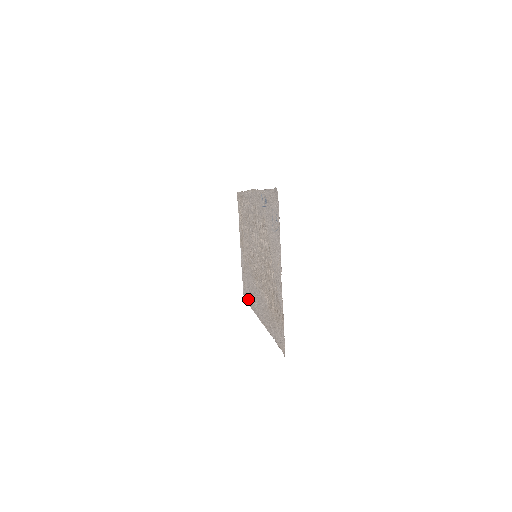
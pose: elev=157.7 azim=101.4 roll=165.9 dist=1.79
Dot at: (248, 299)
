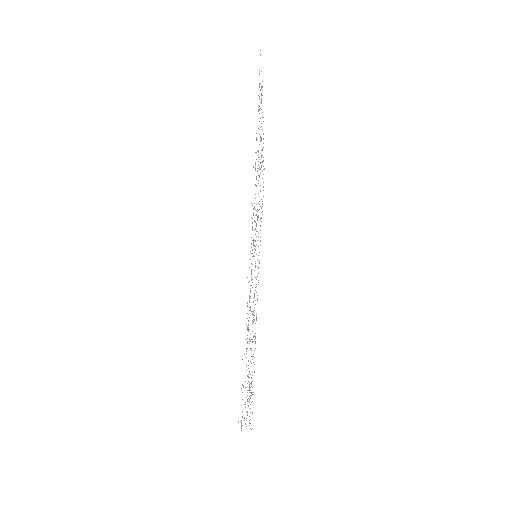
Dot at: occluded
